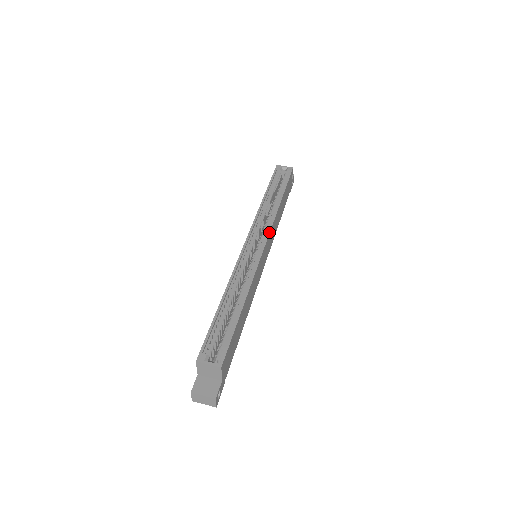
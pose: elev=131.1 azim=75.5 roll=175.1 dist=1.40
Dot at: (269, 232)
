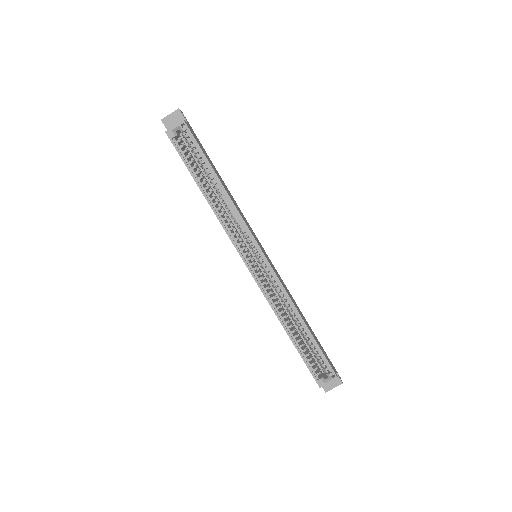
Dot at: (253, 237)
